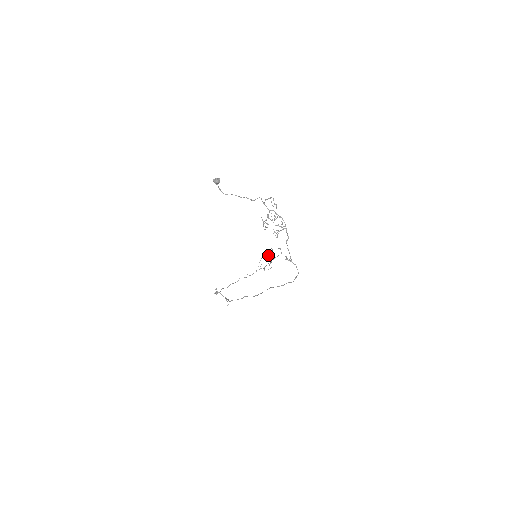
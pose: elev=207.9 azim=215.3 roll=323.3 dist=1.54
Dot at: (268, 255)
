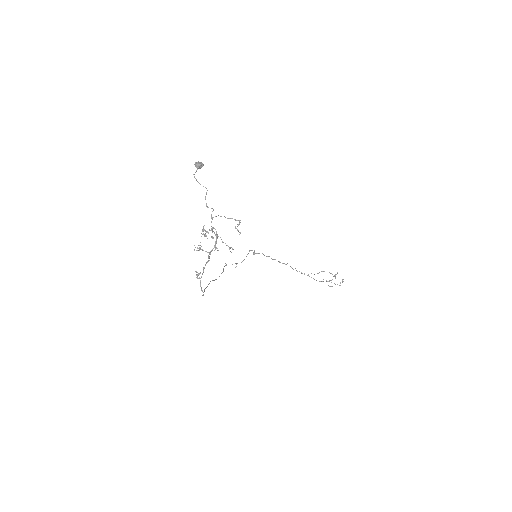
Dot at: occluded
